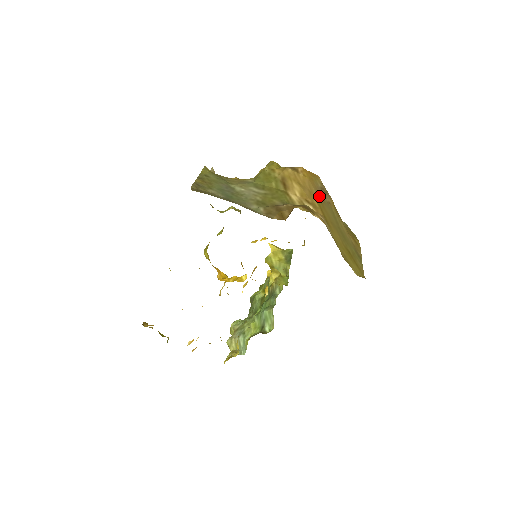
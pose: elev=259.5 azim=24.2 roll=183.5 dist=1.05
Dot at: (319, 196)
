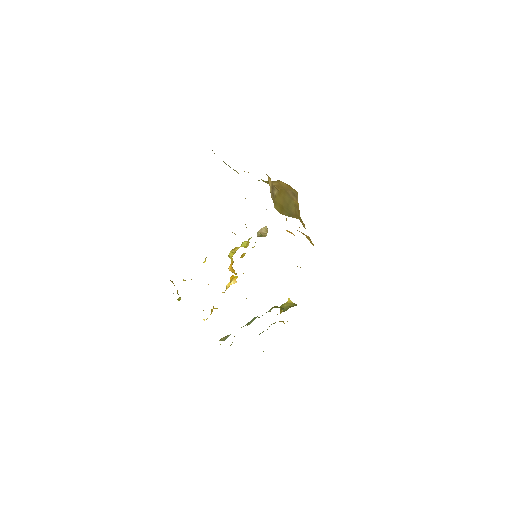
Dot at: (287, 191)
